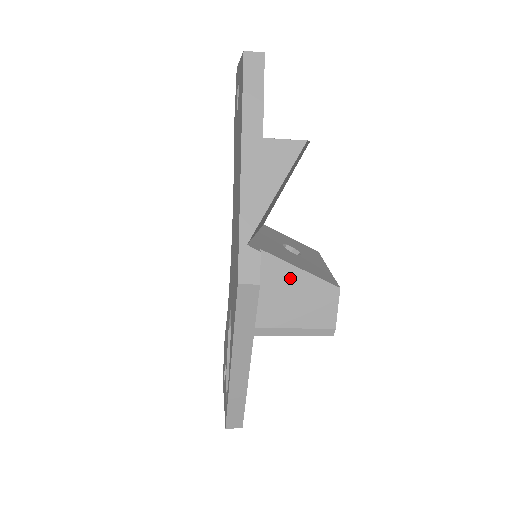
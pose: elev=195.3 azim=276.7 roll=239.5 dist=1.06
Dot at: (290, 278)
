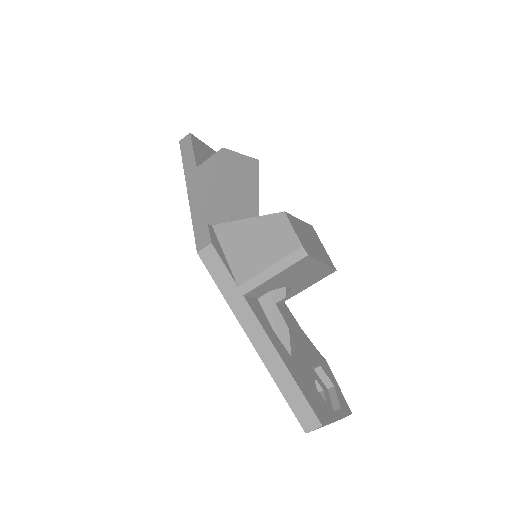
Dot at: (243, 231)
